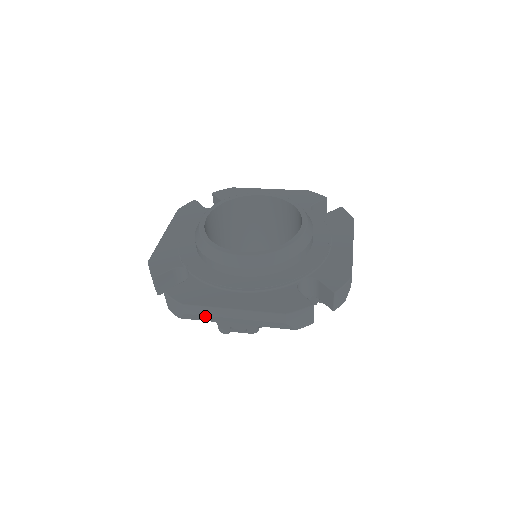
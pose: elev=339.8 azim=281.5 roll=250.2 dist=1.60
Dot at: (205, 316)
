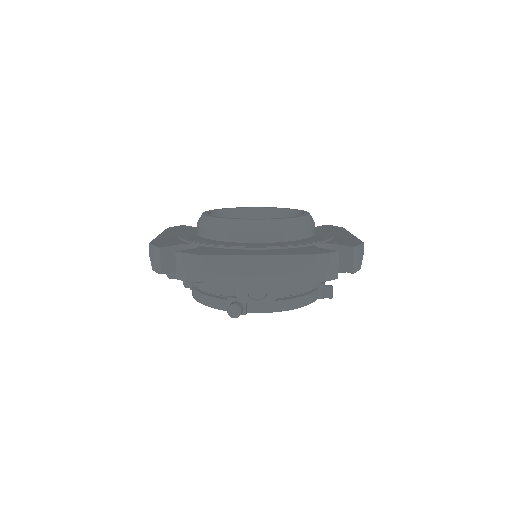
Dot at: (225, 270)
